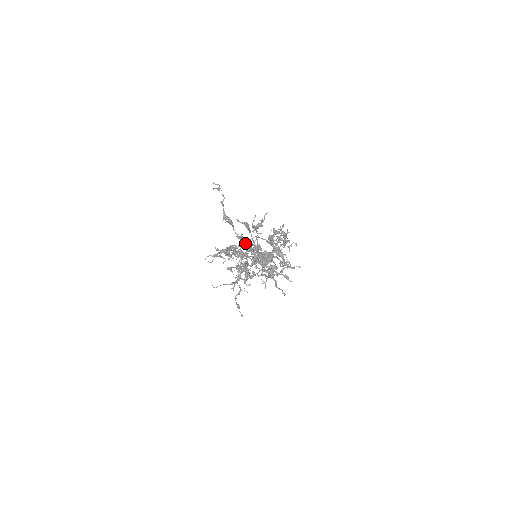
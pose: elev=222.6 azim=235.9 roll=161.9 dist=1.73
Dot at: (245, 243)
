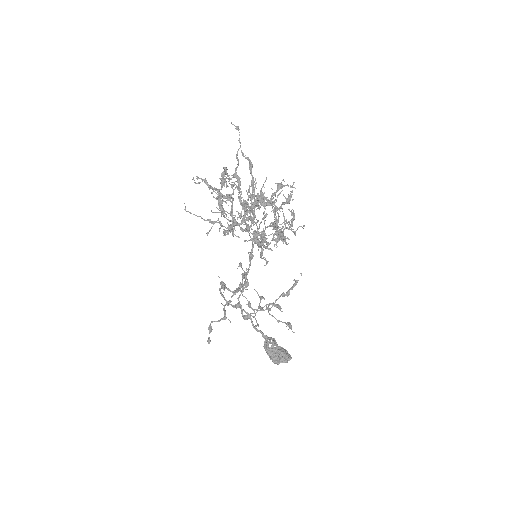
Dot at: occluded
